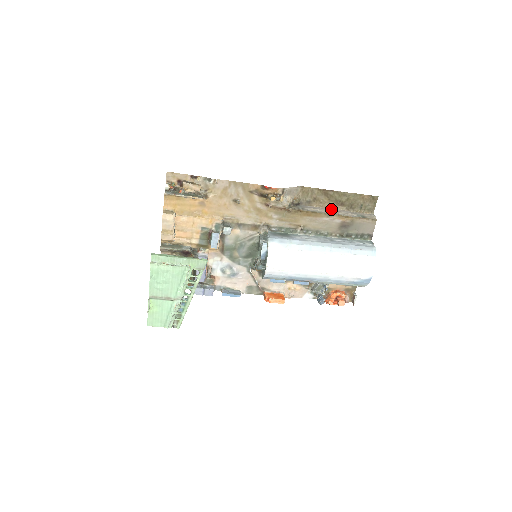
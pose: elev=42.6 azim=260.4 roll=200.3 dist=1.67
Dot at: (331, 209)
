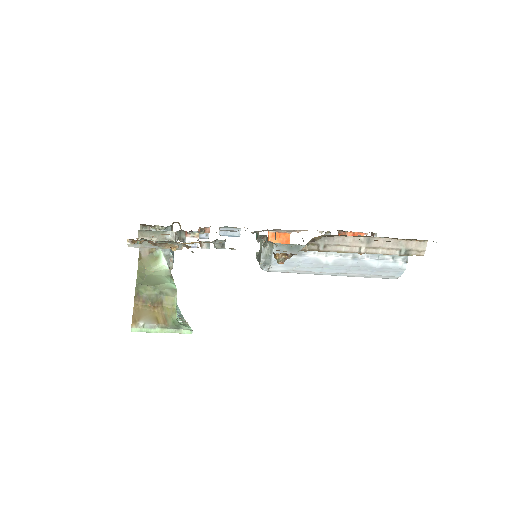
Dot at: (368, 239)
